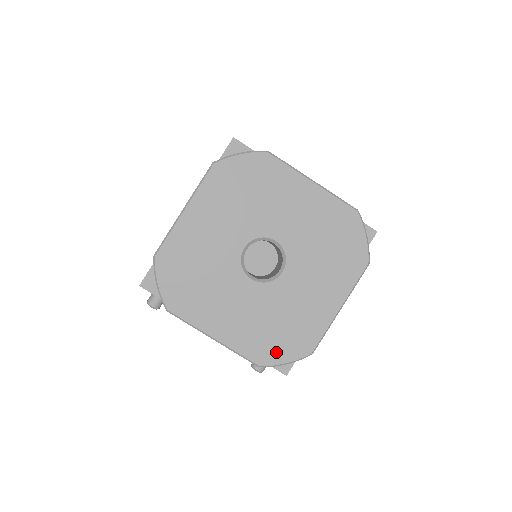
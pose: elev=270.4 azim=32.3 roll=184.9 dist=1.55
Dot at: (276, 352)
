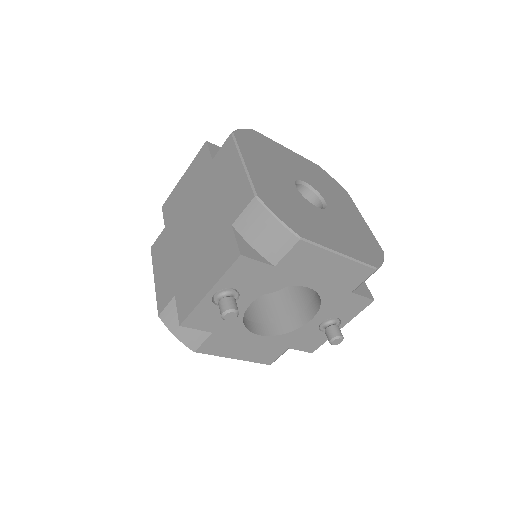
Dot at: (372, 255)
